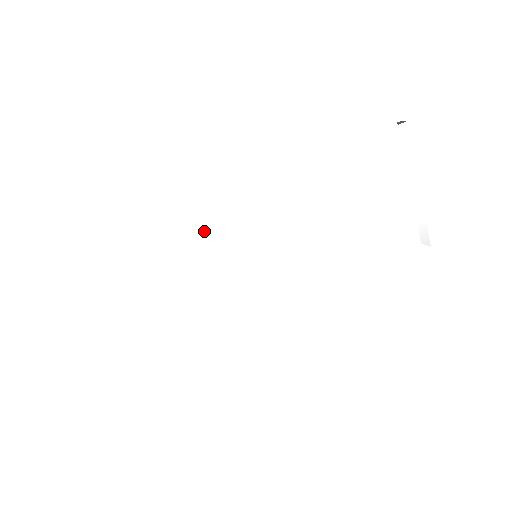
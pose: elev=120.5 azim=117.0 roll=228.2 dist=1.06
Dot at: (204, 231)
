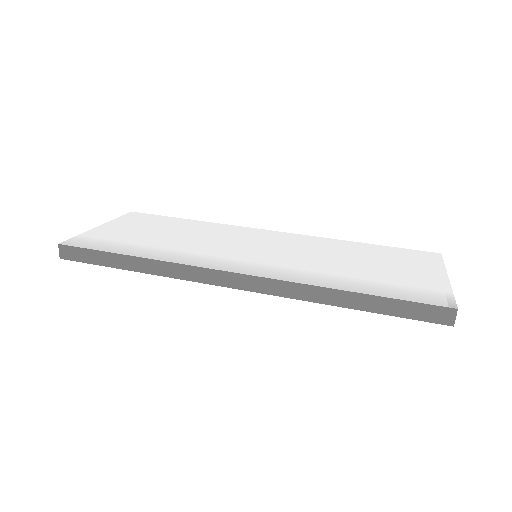
Dot at: (234, 232)
